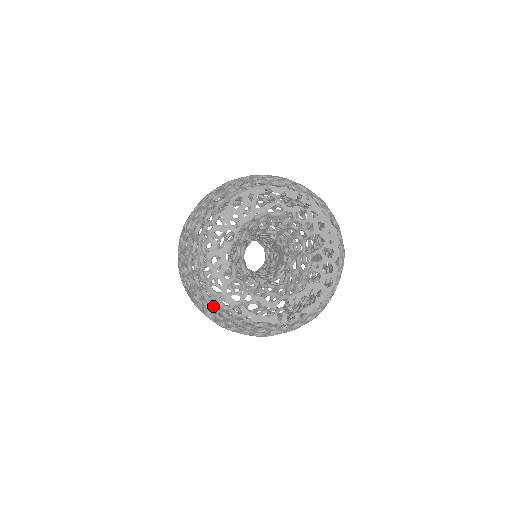
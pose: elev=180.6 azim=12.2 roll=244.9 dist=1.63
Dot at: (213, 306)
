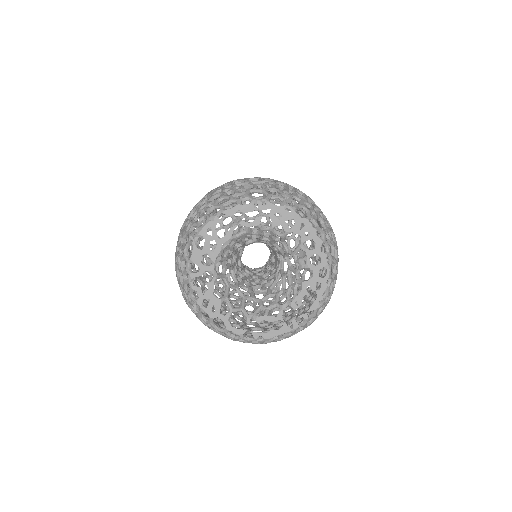
Dot at: (228, 337)
